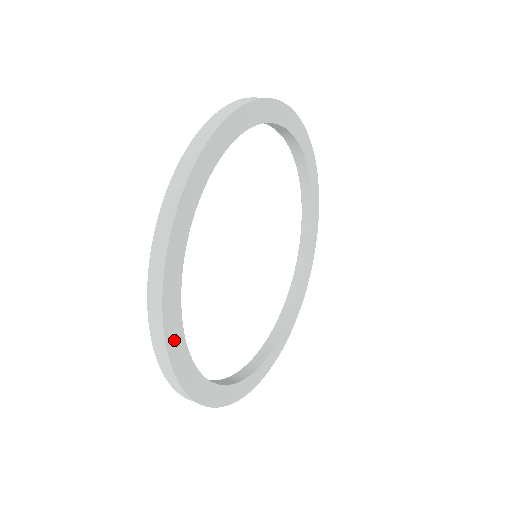
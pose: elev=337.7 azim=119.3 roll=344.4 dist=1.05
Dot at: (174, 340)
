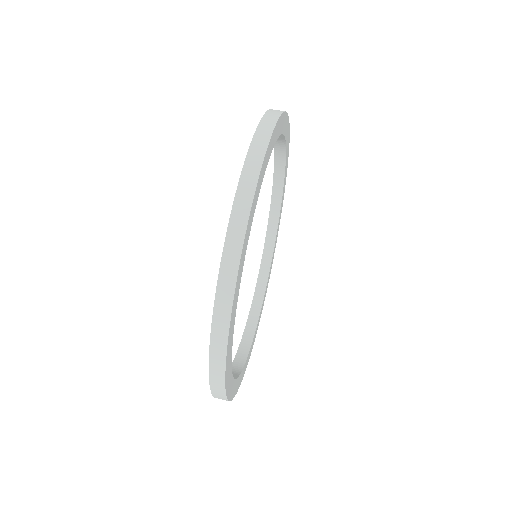
Dot at: (229, 354)
